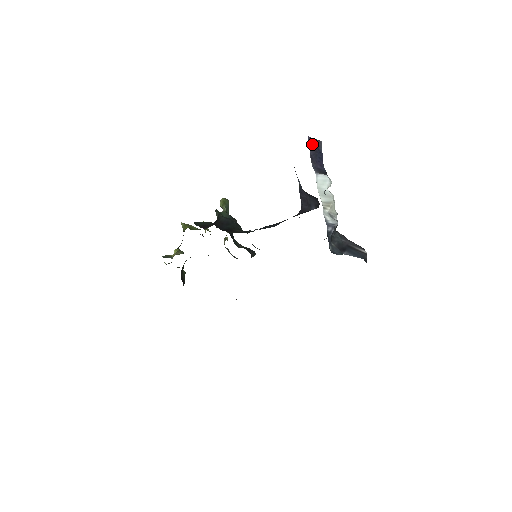
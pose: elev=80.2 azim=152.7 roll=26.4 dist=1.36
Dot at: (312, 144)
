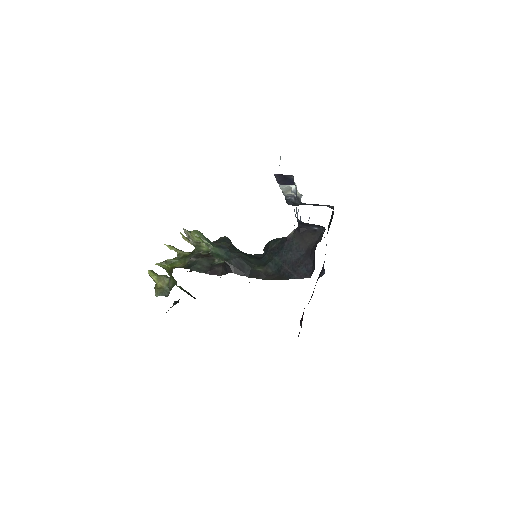
Dot at: (280, 177)
